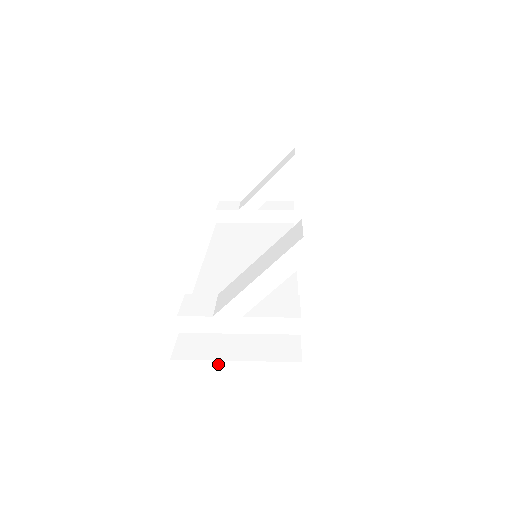
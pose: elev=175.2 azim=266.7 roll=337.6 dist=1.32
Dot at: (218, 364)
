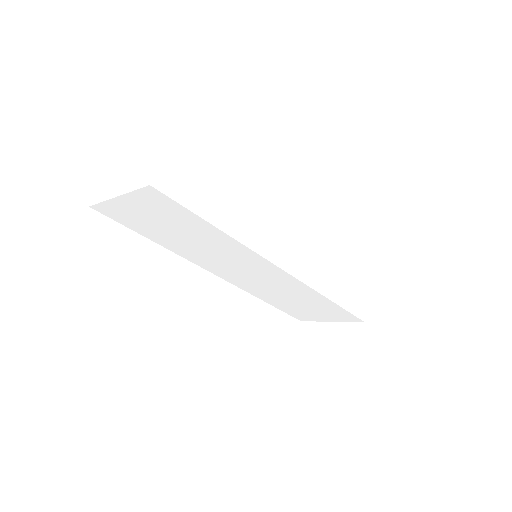
Dot at: (114, 187)
